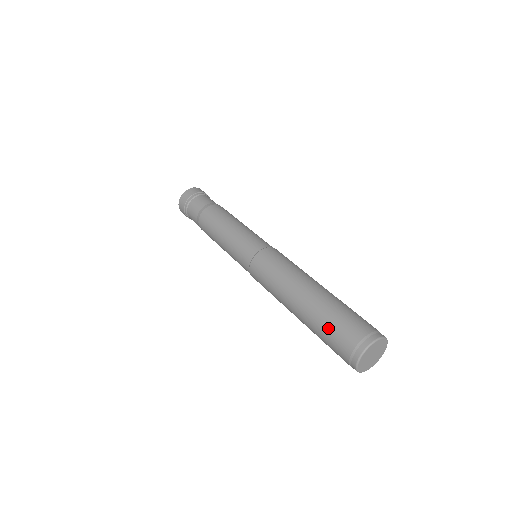
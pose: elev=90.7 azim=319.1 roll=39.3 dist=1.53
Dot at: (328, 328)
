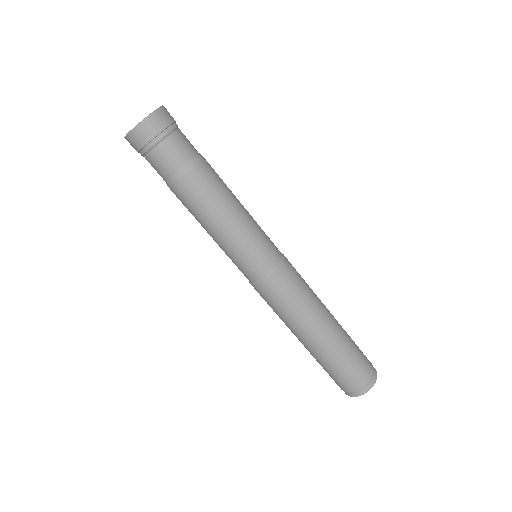
Dot at: (330, 372)
